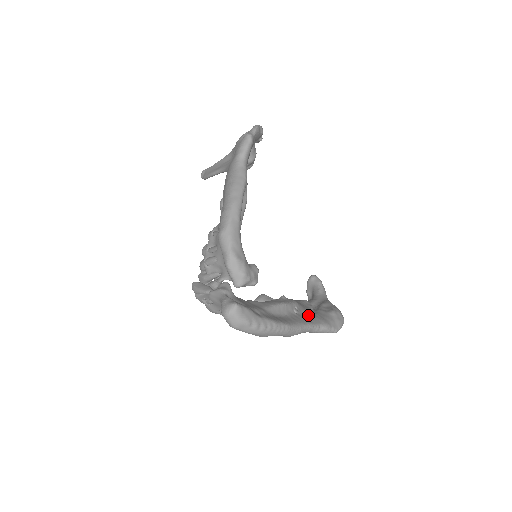
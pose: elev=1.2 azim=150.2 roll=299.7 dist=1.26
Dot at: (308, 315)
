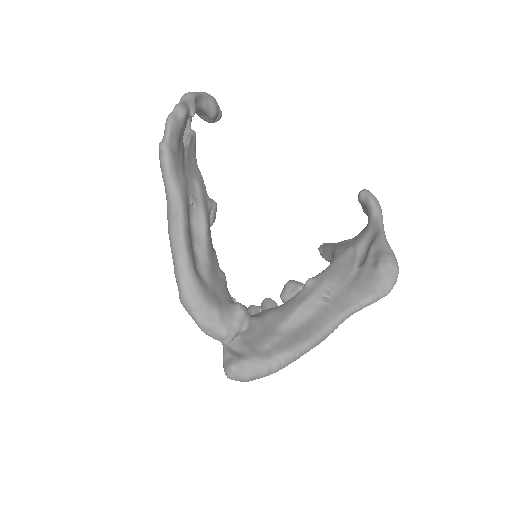
Dot at: (344, 292)
